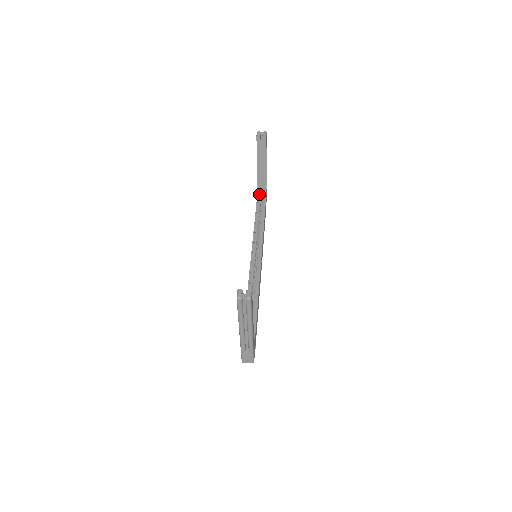
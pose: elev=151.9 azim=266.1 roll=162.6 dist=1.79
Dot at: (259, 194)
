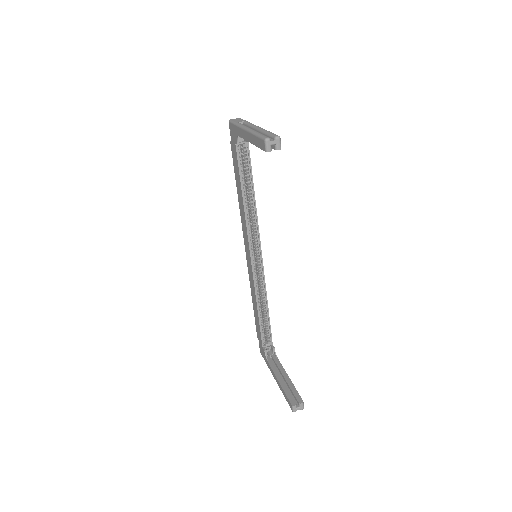
Dot at: occluded
